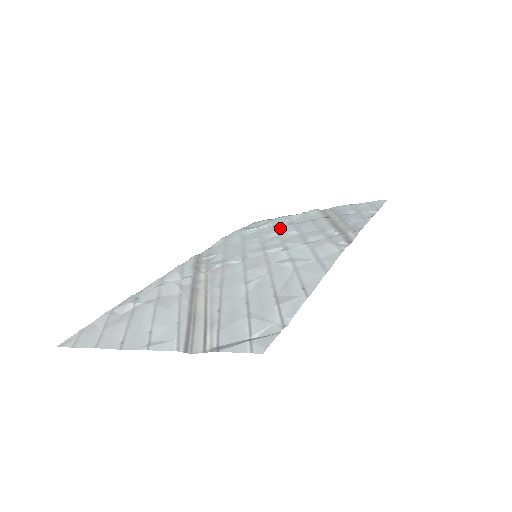
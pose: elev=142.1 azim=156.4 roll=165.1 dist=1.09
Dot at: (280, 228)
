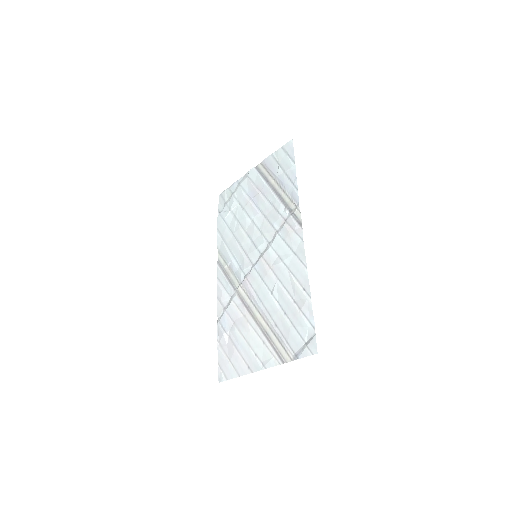
Dot at: (246, 209)
